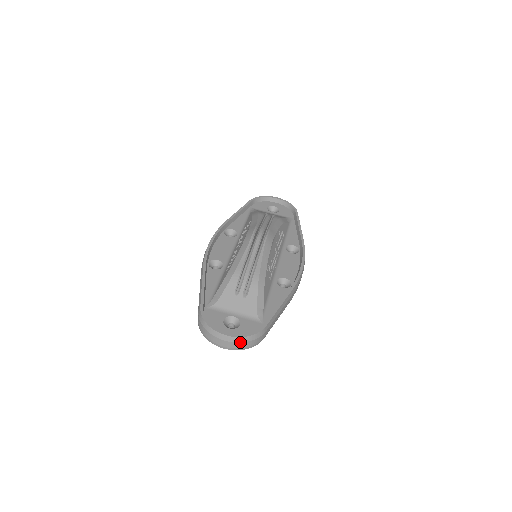
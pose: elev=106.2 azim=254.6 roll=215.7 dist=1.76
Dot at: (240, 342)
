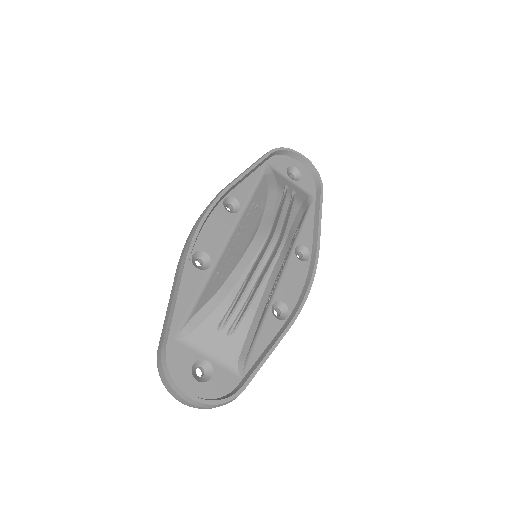
Dot at: (207, 407)
